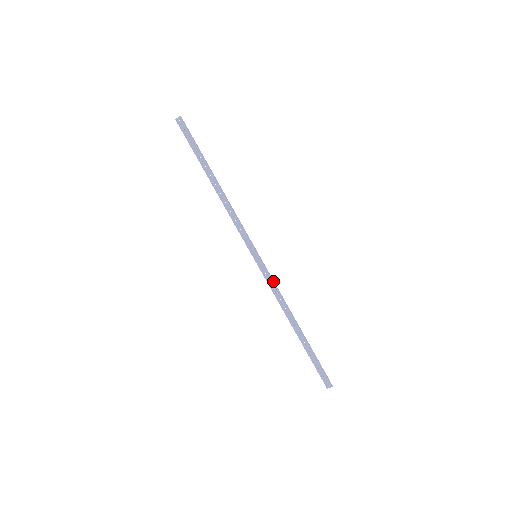
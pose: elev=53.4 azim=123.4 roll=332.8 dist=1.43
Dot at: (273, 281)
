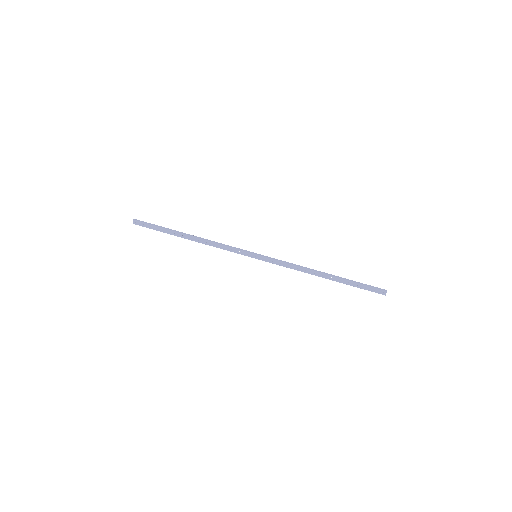
Dot at: (281, 261)
